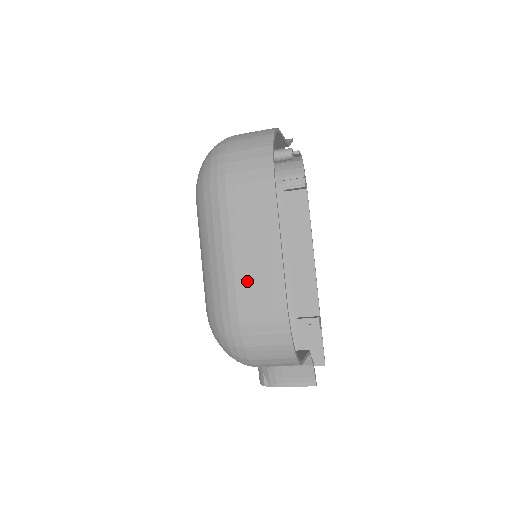
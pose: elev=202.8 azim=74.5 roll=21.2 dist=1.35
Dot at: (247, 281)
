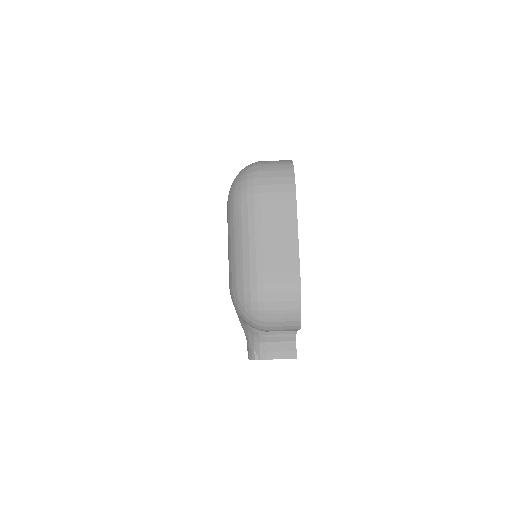
Dot at: (272, 261)
